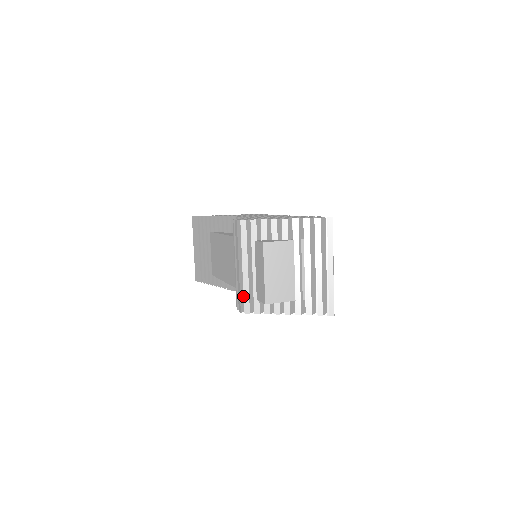
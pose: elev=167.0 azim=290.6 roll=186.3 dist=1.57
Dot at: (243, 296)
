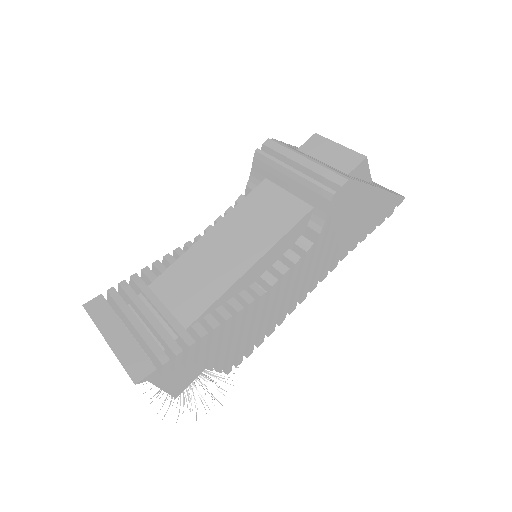
Dot at: (330, 179)
